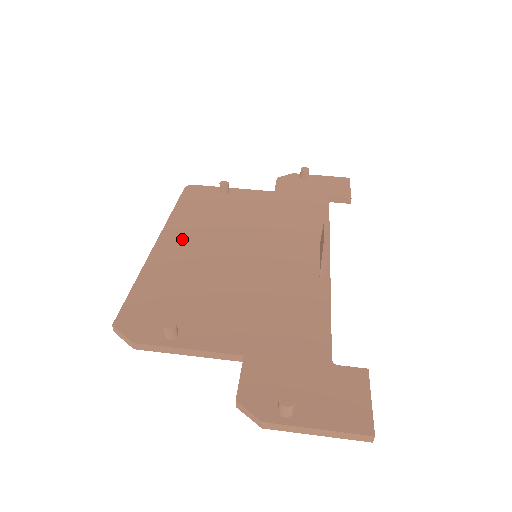
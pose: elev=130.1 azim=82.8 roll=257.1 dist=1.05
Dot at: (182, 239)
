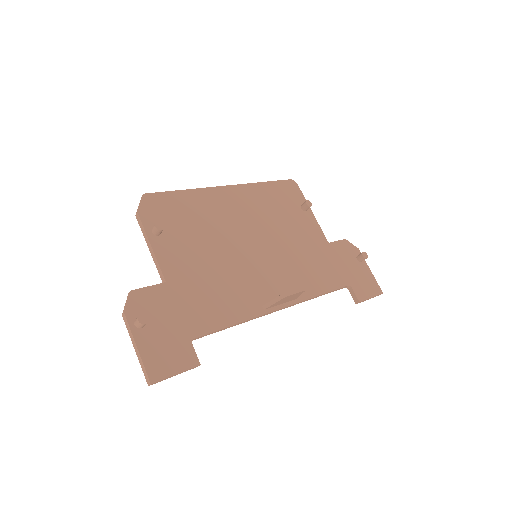
Dot at: (239, 201)
